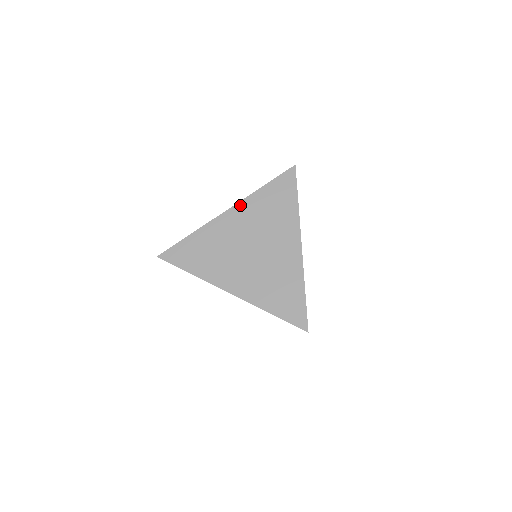
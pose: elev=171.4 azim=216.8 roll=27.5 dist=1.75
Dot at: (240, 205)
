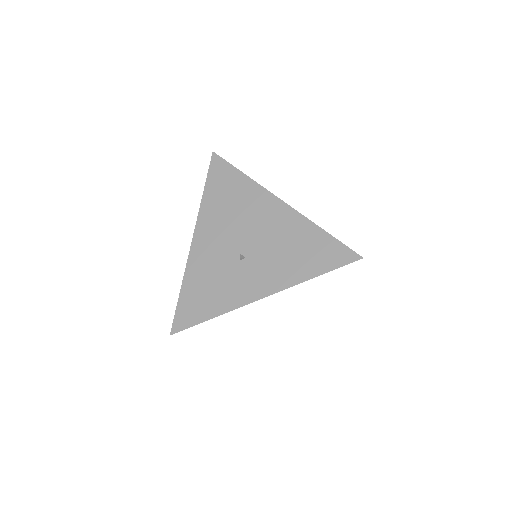
Dot at: occluded
